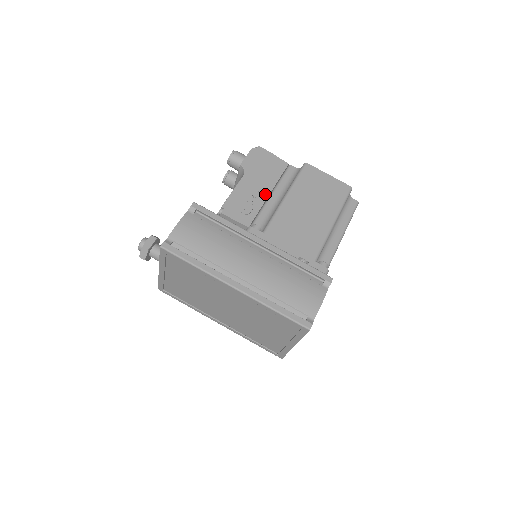
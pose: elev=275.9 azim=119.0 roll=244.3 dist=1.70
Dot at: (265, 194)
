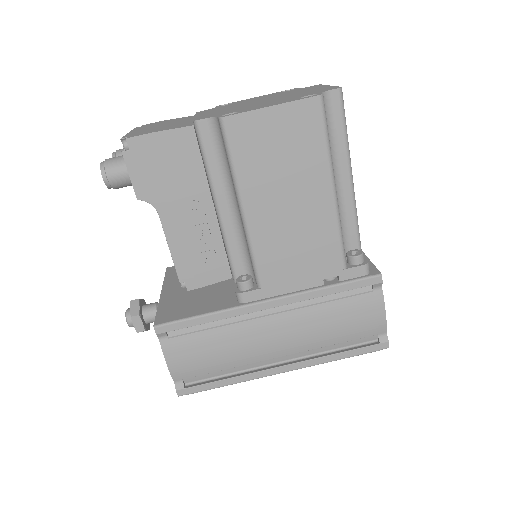
Dot at: (209, 214)
